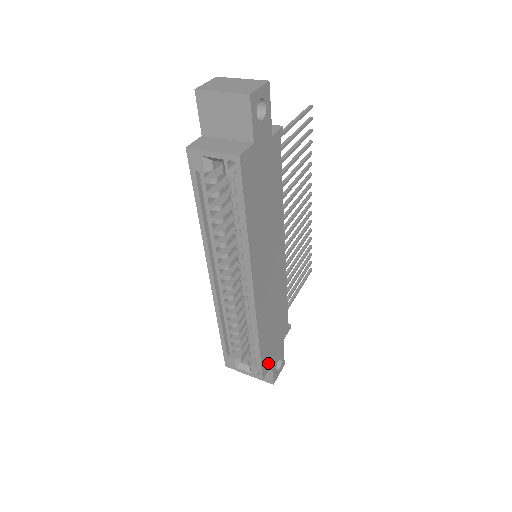
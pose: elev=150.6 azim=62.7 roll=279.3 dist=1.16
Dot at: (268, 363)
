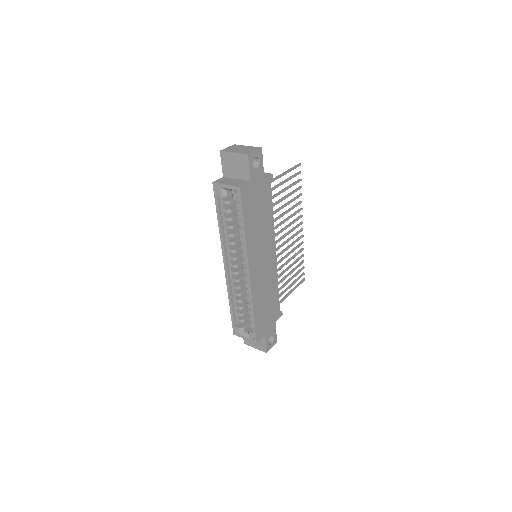
Dot at: (261, 333)
